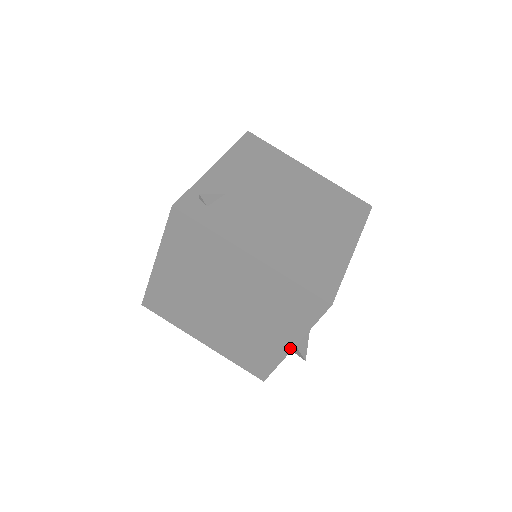
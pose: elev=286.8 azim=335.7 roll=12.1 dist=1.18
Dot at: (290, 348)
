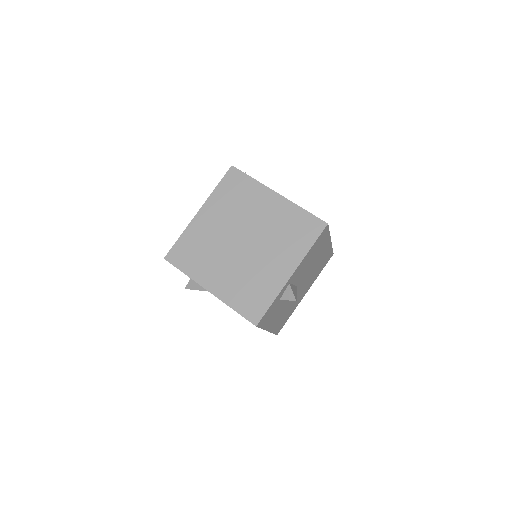
Dot at: (290, 275)
